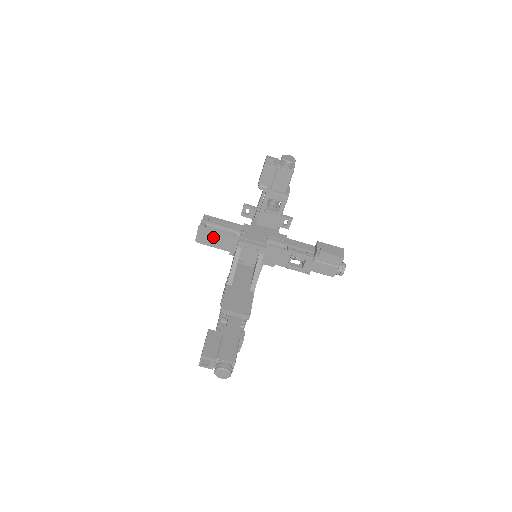
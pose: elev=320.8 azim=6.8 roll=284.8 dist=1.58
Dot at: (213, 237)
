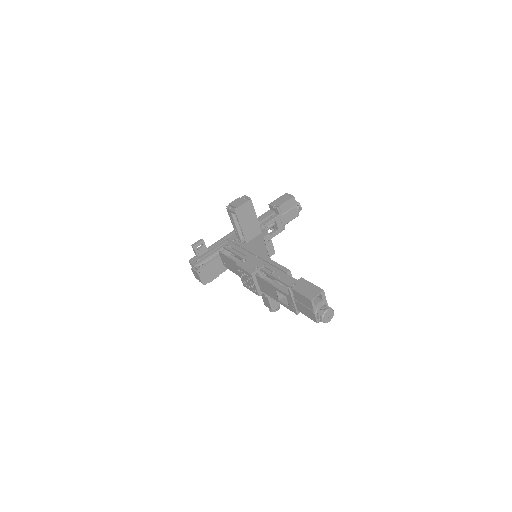
Dot at: (249, 217)
